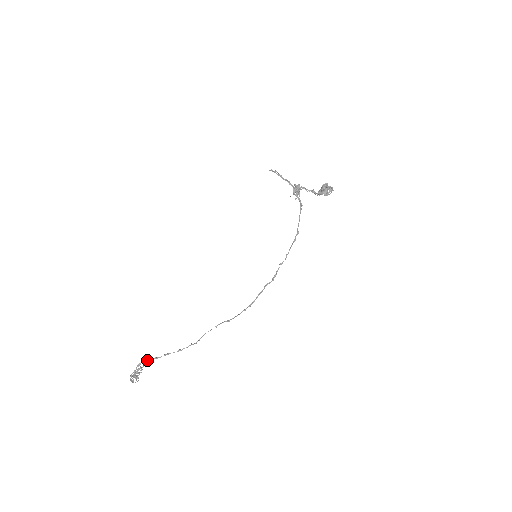
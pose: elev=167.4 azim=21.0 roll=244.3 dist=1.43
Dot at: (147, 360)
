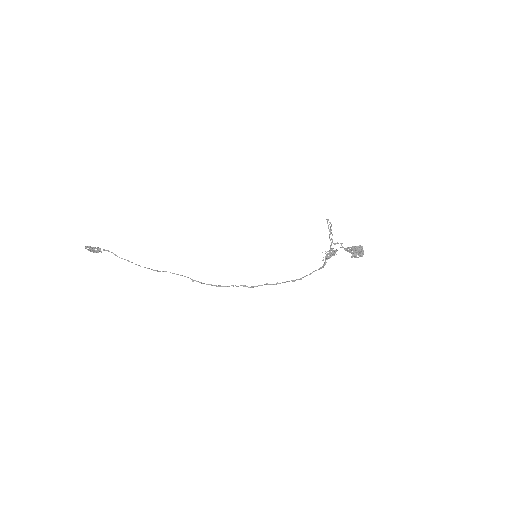
Dot at: (108, 250)
